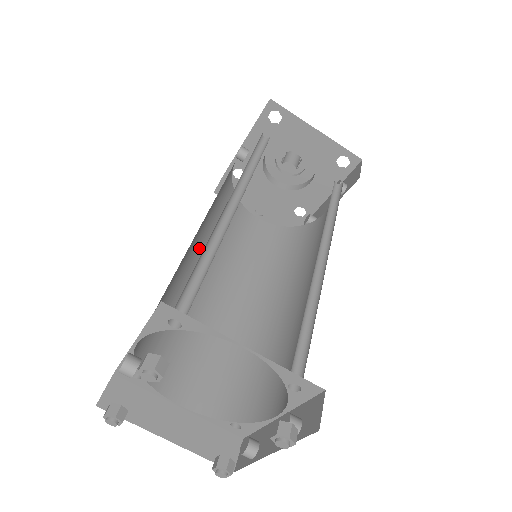
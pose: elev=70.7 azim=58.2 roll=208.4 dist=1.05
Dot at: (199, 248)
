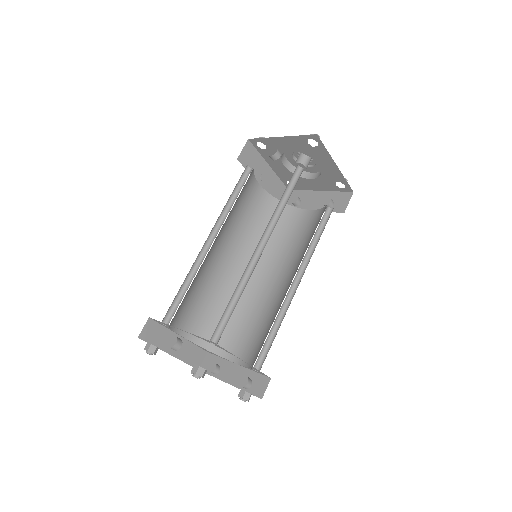
Dot at: occluded
